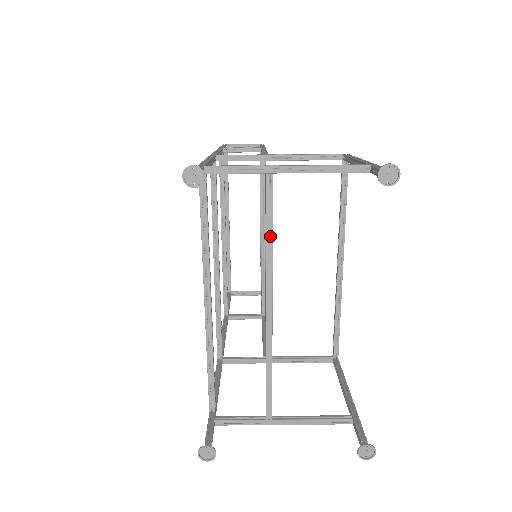
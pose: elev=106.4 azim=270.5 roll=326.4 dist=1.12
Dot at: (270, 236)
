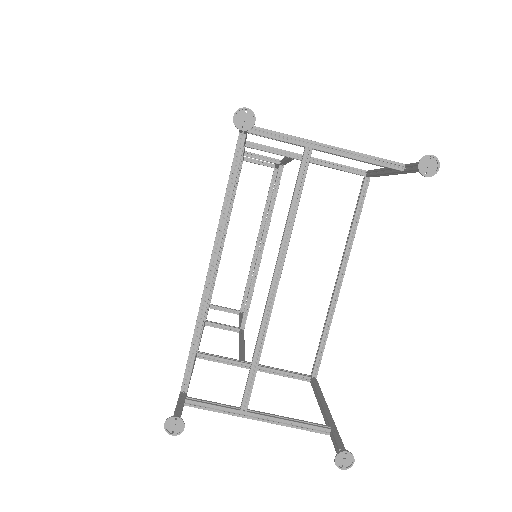
Dot at: (294, 210)
